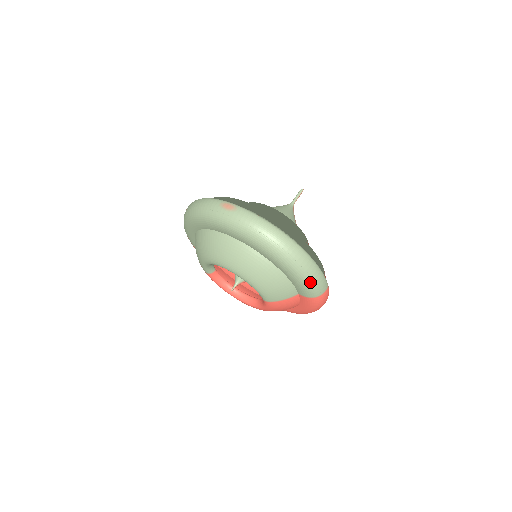
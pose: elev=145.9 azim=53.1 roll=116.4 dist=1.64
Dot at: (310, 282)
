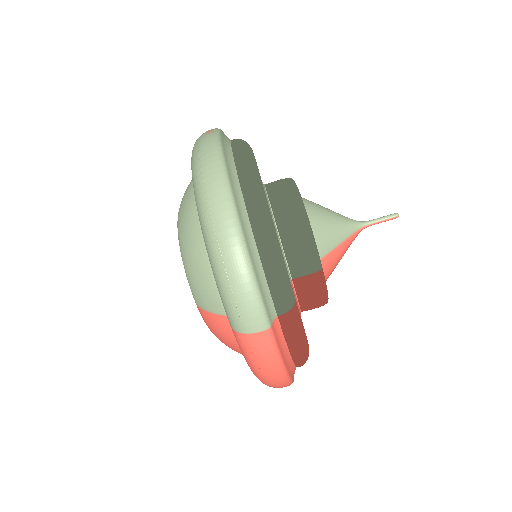
Dot at: (226, 289)
